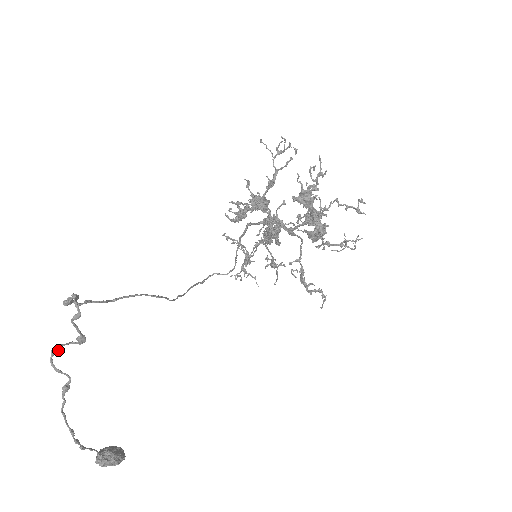
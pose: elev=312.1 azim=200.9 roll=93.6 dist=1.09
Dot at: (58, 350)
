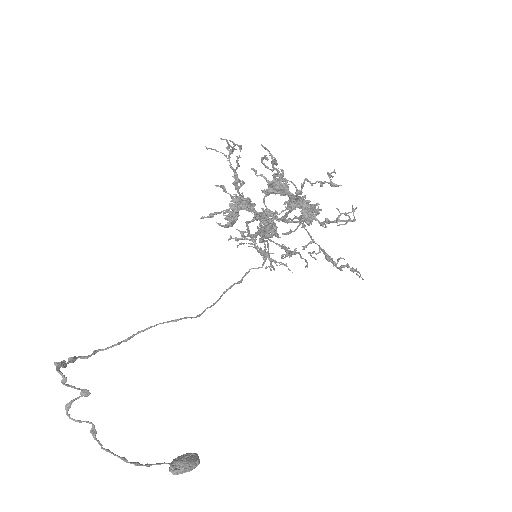
Dot at: occluded
